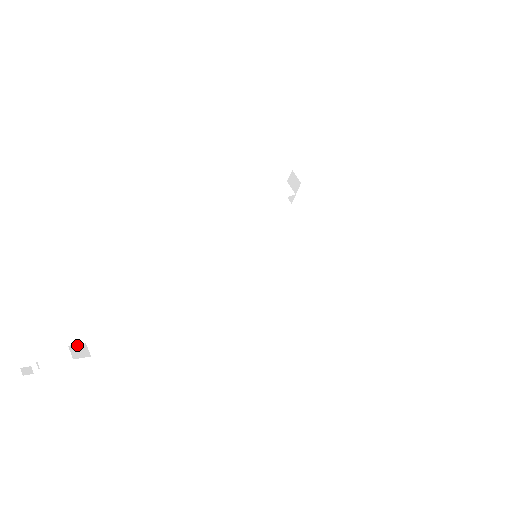
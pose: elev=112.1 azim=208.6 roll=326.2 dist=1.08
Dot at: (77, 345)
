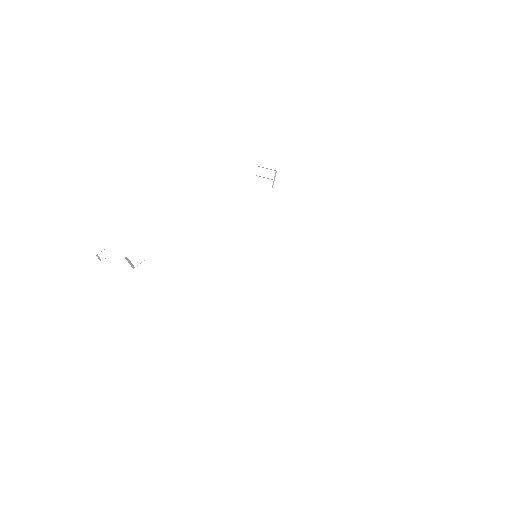
Dot at: occluded
